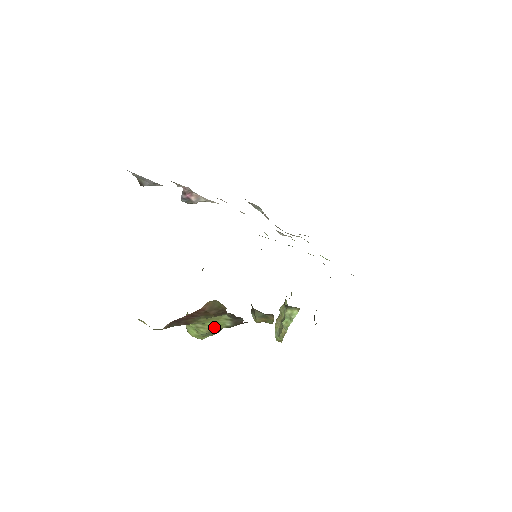
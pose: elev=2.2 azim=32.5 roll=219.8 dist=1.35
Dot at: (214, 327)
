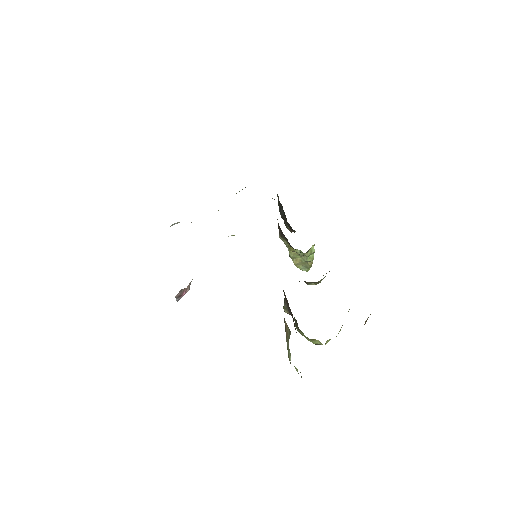
Dot at: occluded
